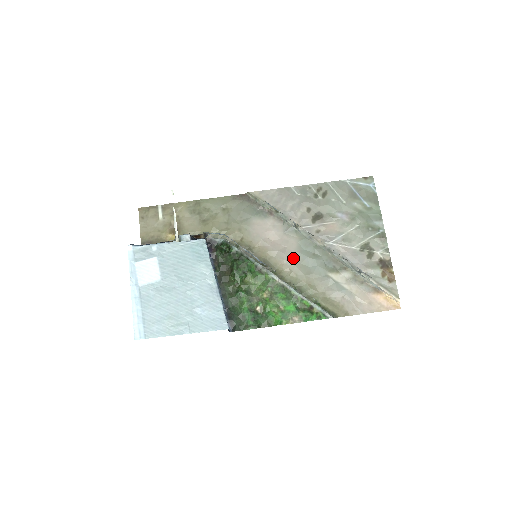
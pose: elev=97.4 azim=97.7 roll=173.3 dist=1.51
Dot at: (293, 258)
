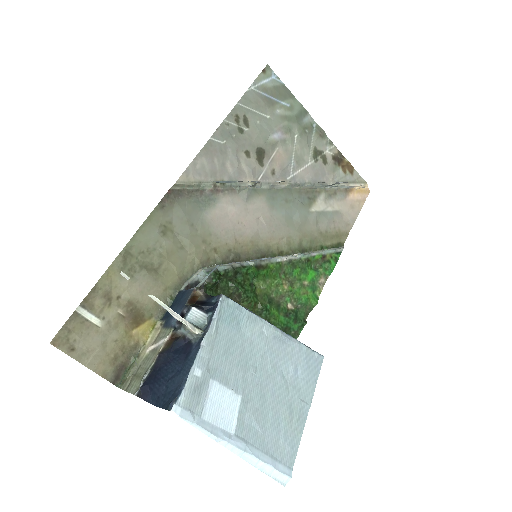
Dot at: (275, 223)
